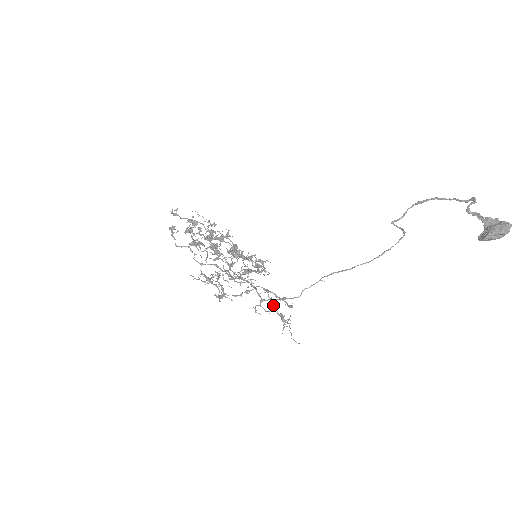
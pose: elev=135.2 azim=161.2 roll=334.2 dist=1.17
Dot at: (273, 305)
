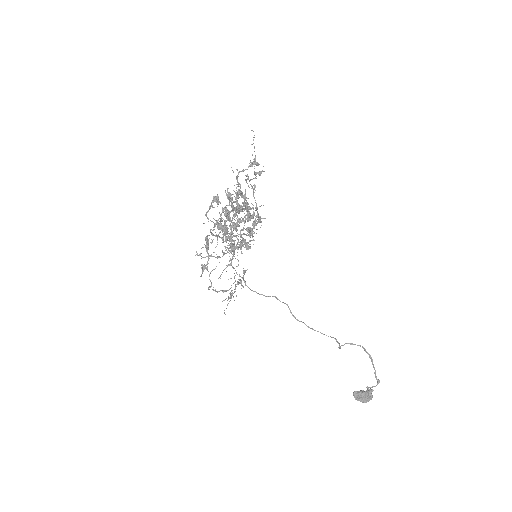
Dot at: (233, 293)
